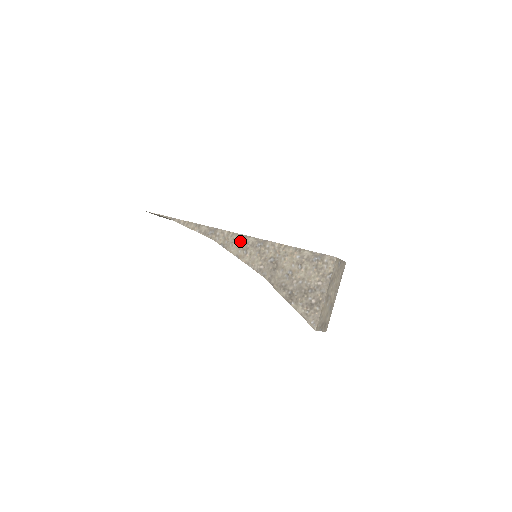
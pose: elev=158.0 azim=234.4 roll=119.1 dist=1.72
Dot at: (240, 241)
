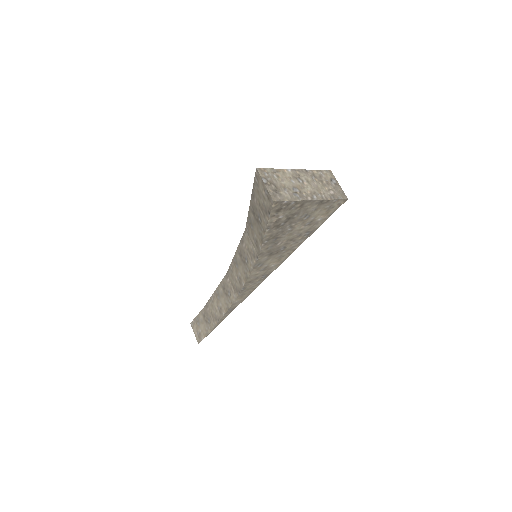
Dot at: occluded
